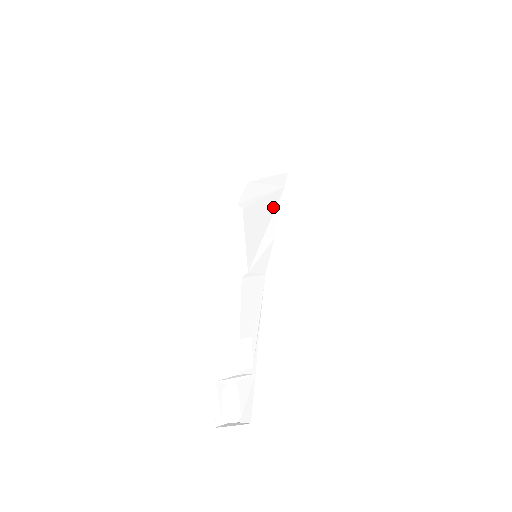
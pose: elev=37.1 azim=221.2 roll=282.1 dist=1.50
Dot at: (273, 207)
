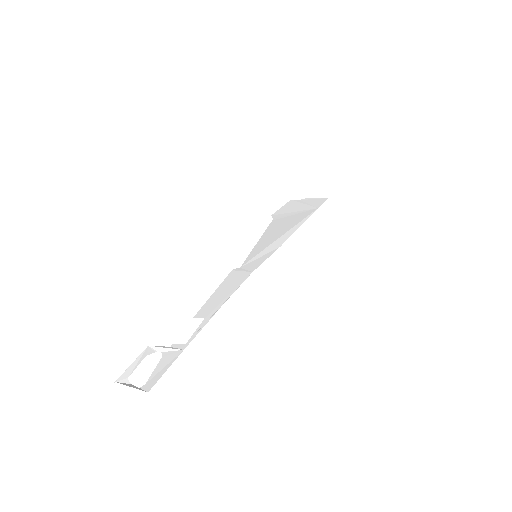
Dot at: (297, 221)
